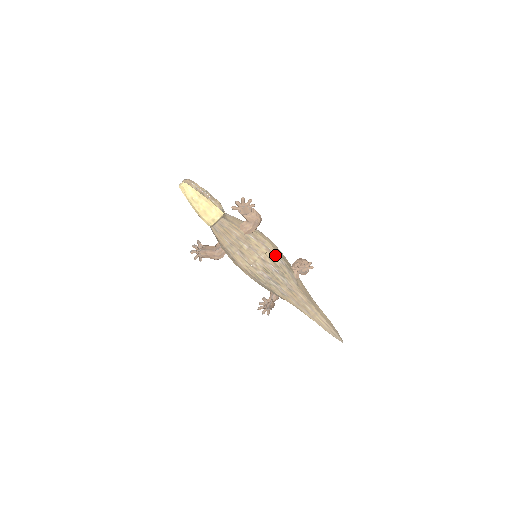
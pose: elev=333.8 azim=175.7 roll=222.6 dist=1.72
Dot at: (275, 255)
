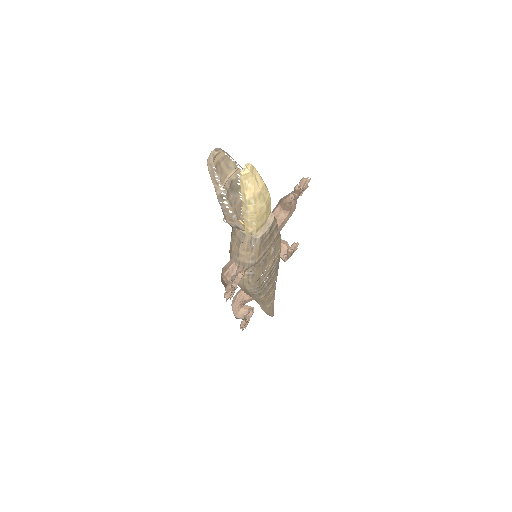
Dot at: occluded
